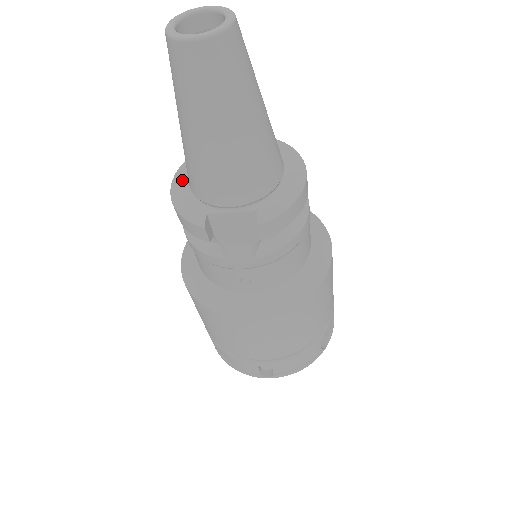
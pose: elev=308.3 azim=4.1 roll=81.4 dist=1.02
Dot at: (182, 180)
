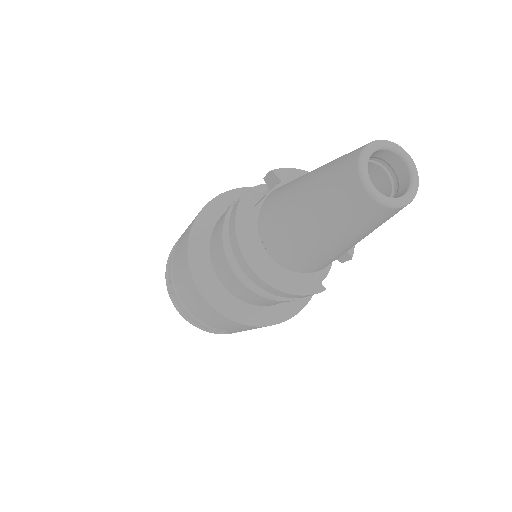
Dot at: (264, 265)
